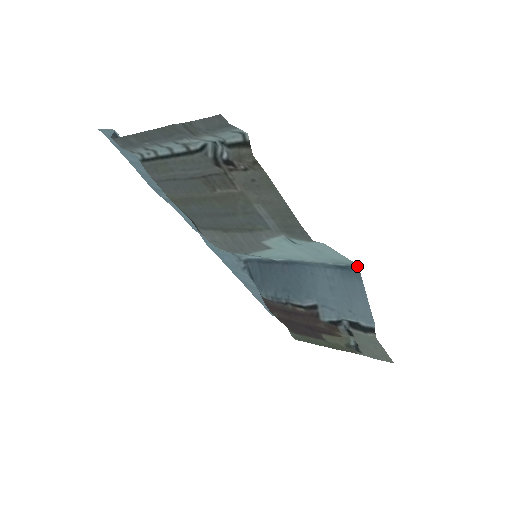
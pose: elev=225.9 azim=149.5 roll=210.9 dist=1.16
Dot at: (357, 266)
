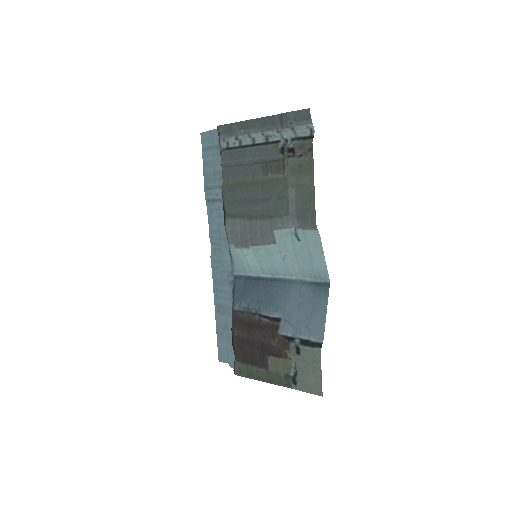
Dot at: (329, 283)
